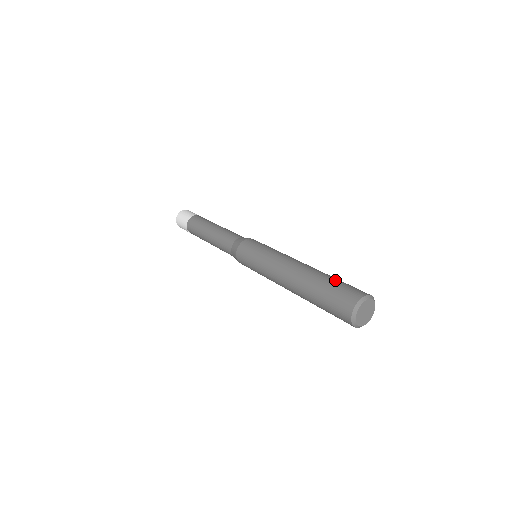
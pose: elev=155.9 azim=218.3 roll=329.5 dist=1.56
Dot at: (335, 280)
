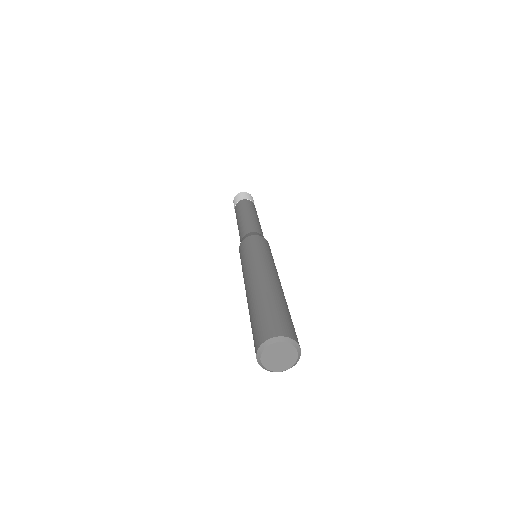
Dot at: (286, 310)
